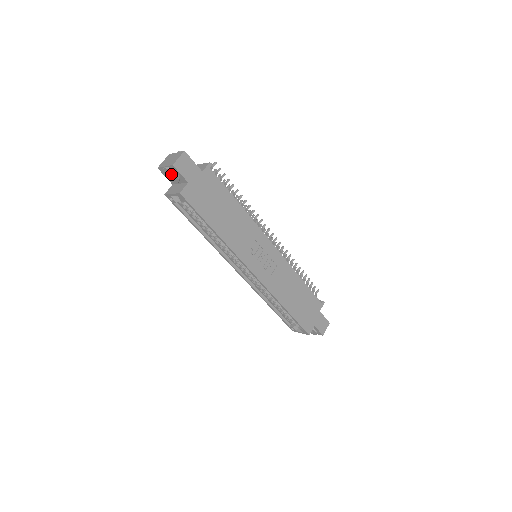
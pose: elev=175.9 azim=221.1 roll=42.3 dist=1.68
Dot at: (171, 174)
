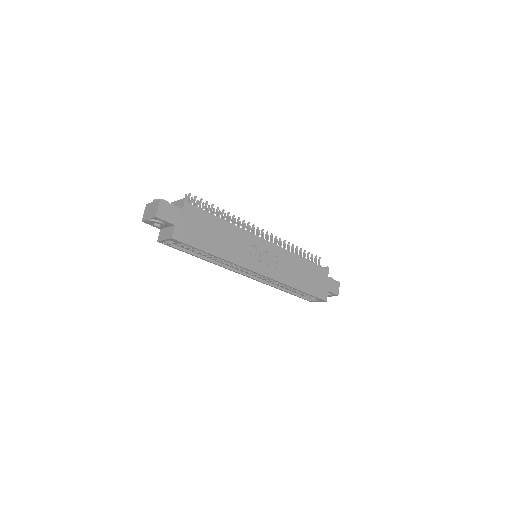
Dot at: occluded
